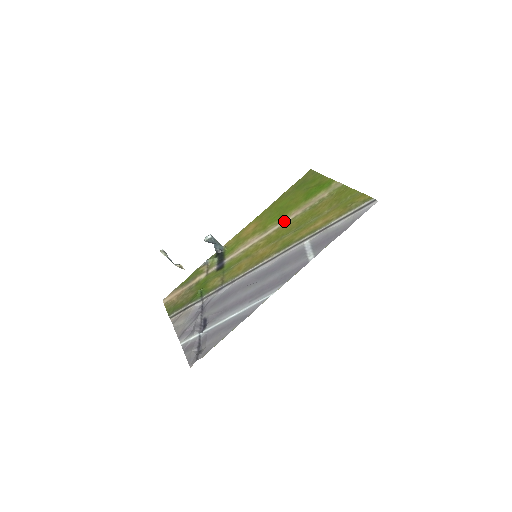
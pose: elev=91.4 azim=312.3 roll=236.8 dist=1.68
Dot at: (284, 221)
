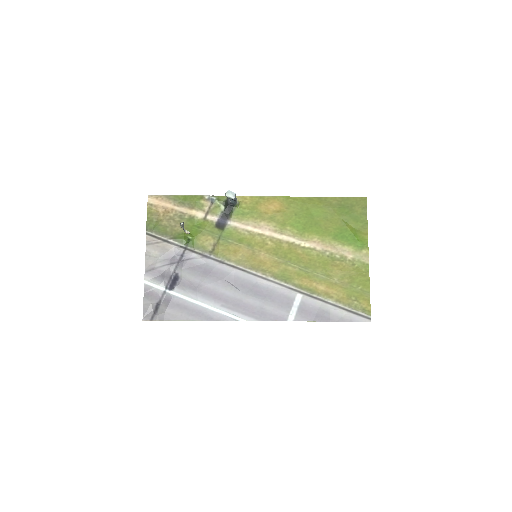
Dot at: (302, 241)
